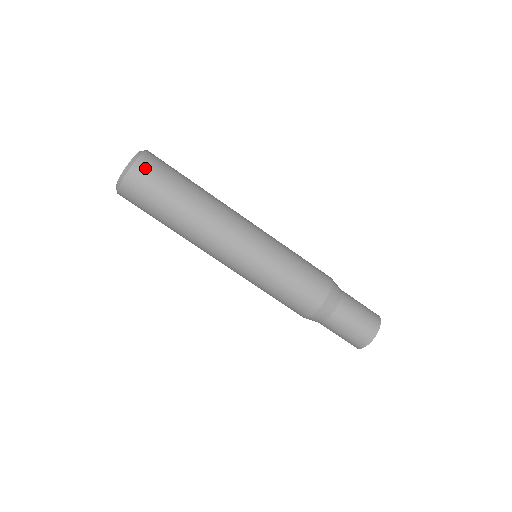
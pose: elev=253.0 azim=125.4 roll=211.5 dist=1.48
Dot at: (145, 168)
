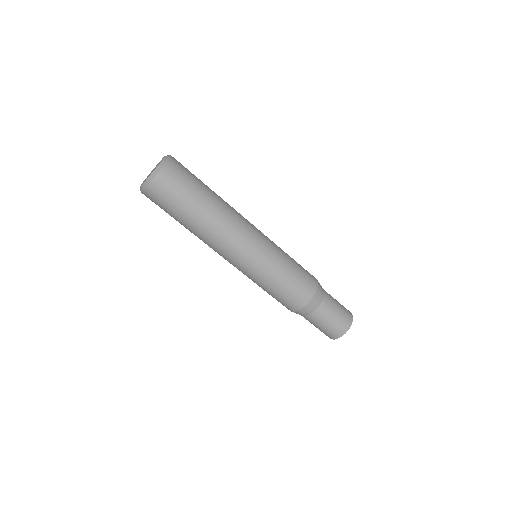
Dot at: (171, 173)
